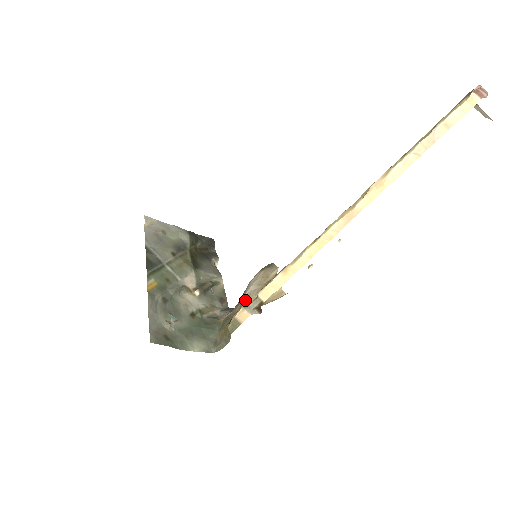
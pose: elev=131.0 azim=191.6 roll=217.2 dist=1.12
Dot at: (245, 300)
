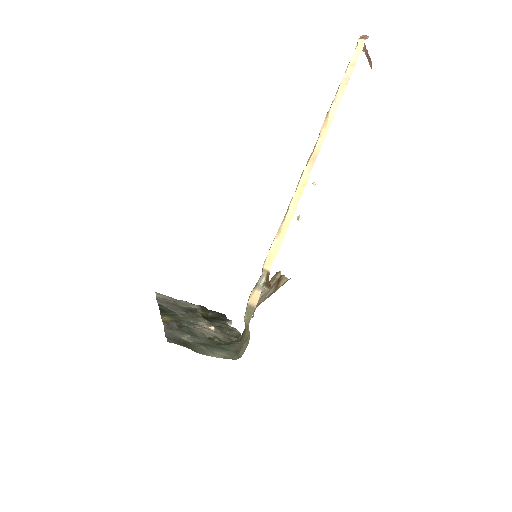
Dot at: (257, 304)
